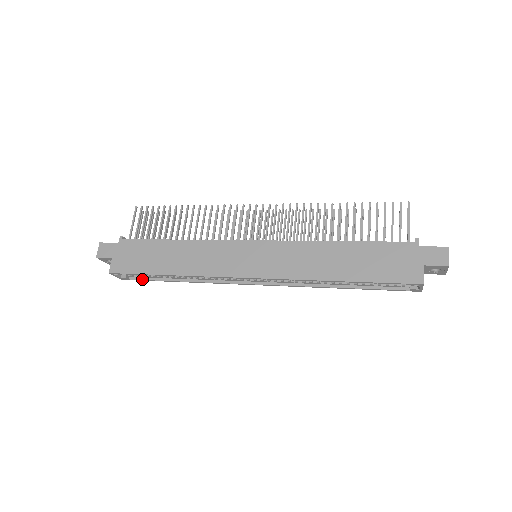
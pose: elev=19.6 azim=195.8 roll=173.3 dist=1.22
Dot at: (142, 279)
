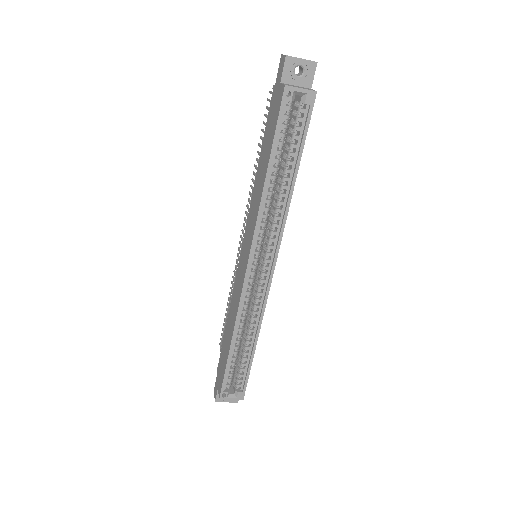
Dot at: (245, 380)
